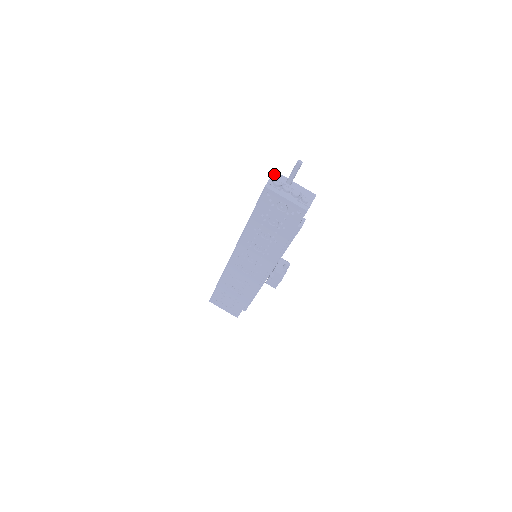
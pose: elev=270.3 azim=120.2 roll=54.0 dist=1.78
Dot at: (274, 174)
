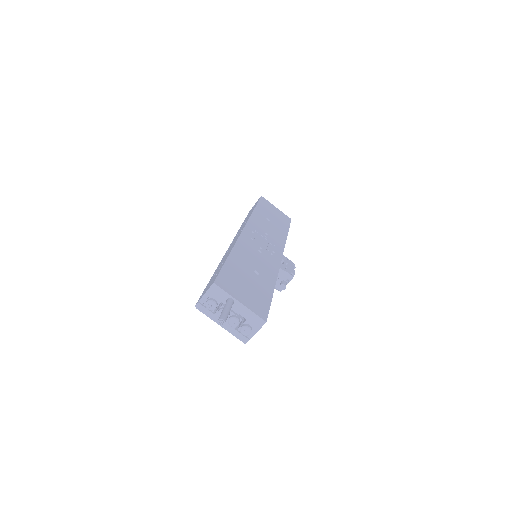
Dot at: (211, 288)
